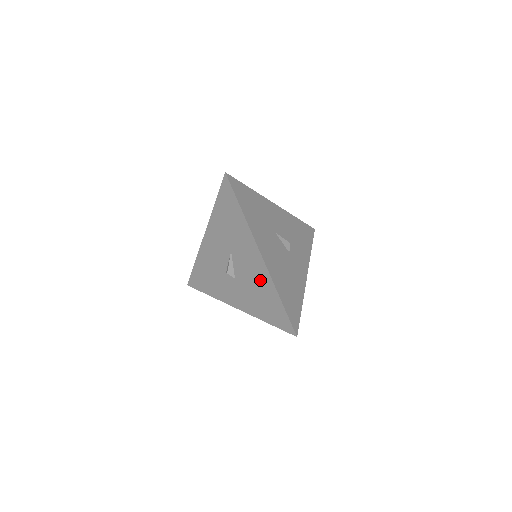
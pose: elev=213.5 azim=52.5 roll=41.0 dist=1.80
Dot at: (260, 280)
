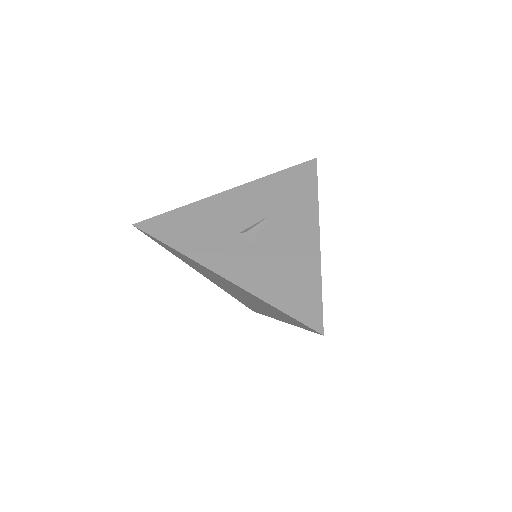
Dot at: (299, 257)
